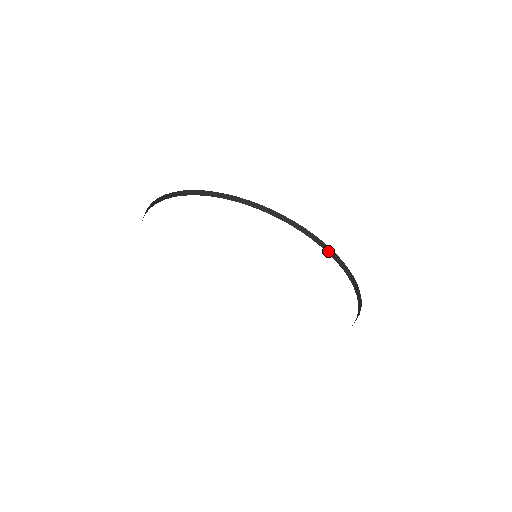
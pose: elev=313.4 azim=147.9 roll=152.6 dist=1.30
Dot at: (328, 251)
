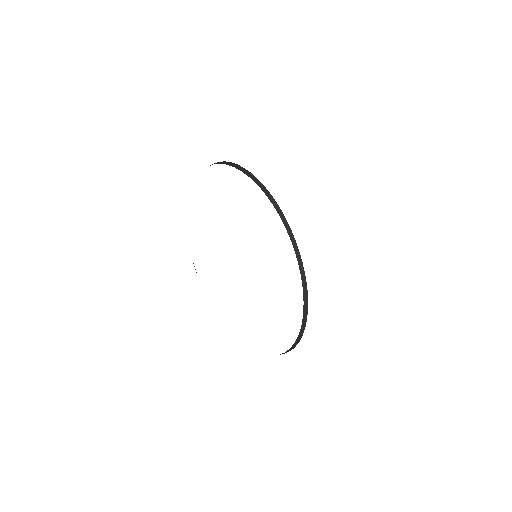
Dot at: (302, 327)
